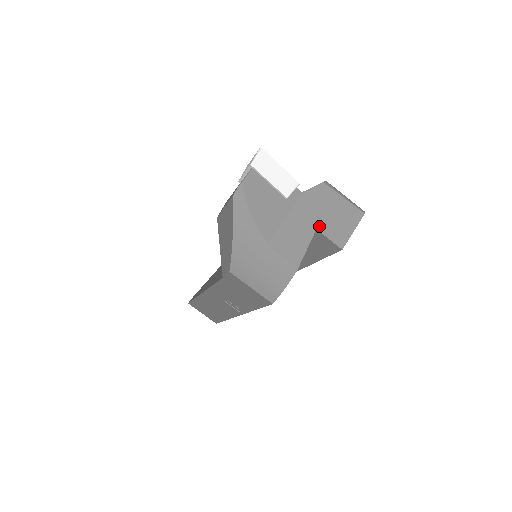
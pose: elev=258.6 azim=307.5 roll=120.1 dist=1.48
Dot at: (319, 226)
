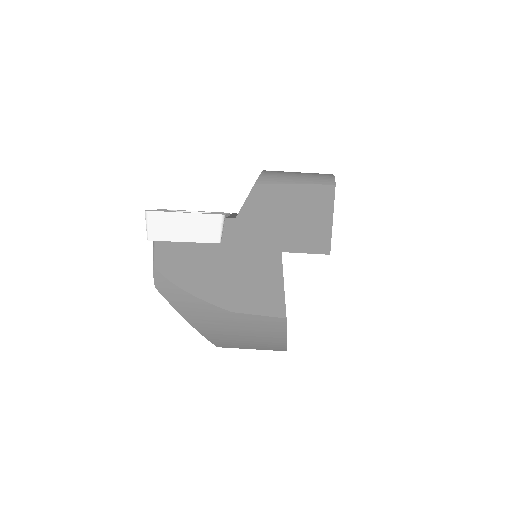
Dot at: (283, 246)
